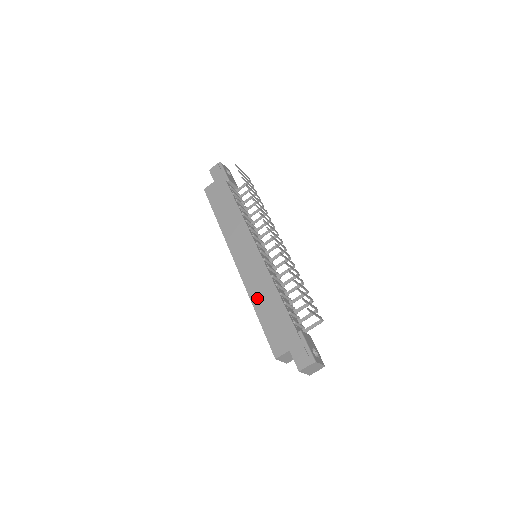
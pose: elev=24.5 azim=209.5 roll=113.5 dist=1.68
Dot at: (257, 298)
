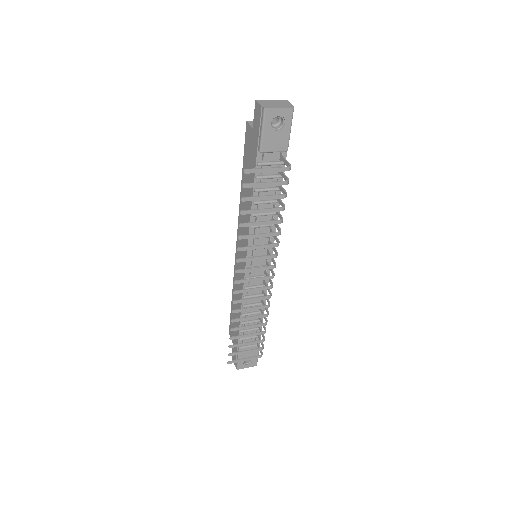
Dot at: occluded
